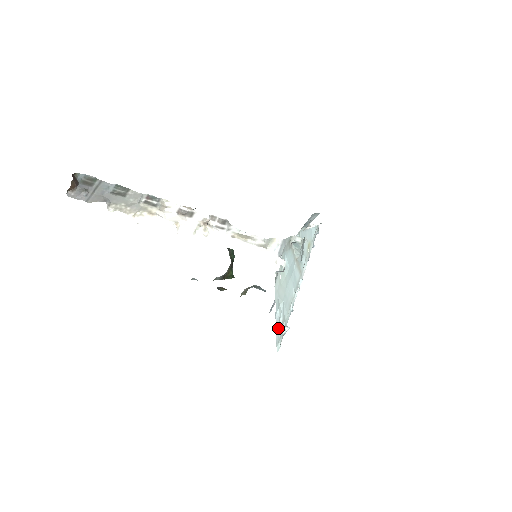
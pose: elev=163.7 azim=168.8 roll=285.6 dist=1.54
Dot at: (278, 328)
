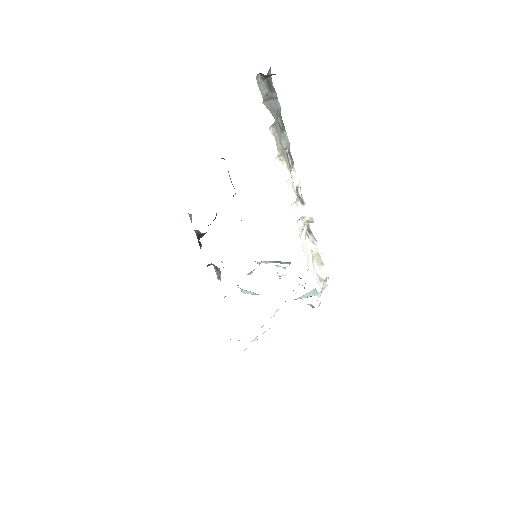
Dot at: occluded
